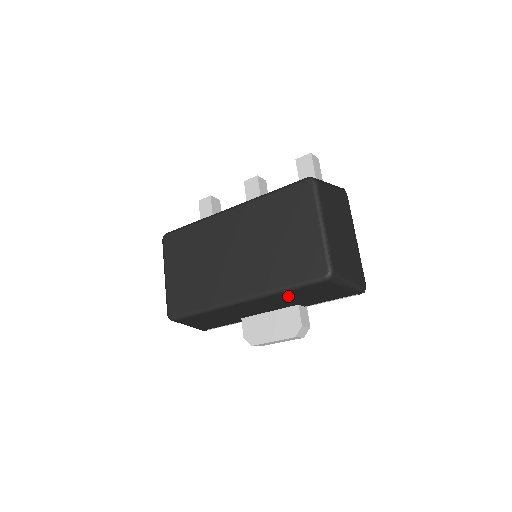
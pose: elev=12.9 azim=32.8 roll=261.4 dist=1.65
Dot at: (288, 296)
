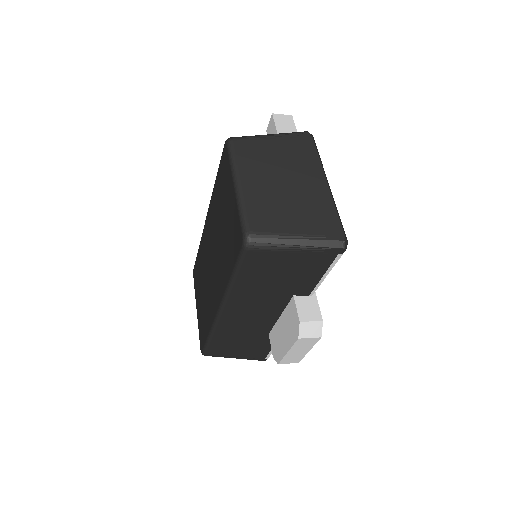
Dot at: (253, 288)
